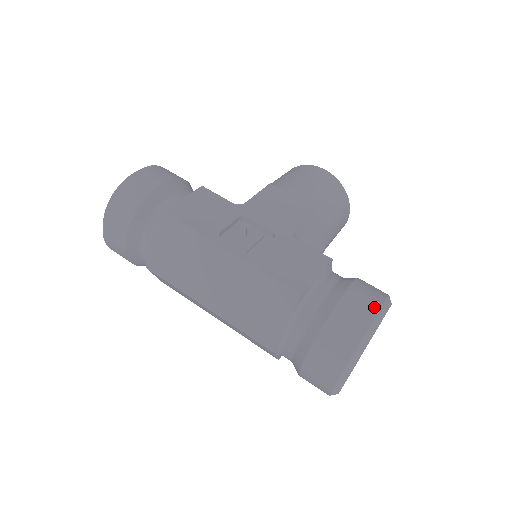
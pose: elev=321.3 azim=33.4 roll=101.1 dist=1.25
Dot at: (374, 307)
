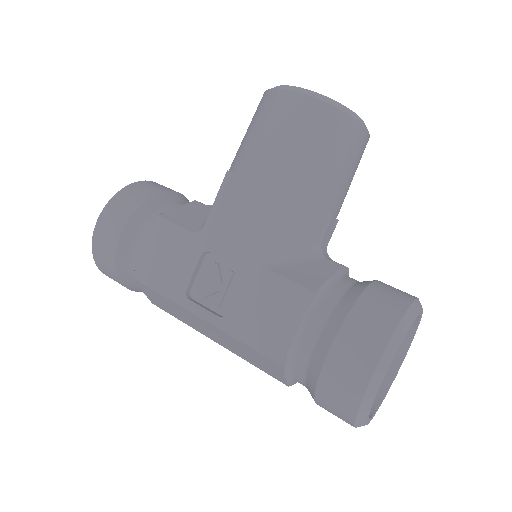
Dot at: (366, 369)
